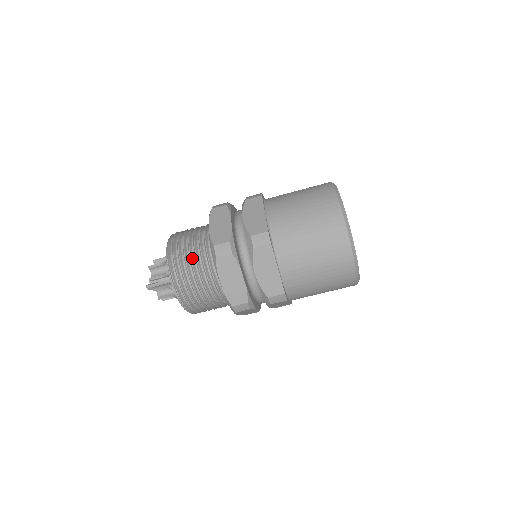
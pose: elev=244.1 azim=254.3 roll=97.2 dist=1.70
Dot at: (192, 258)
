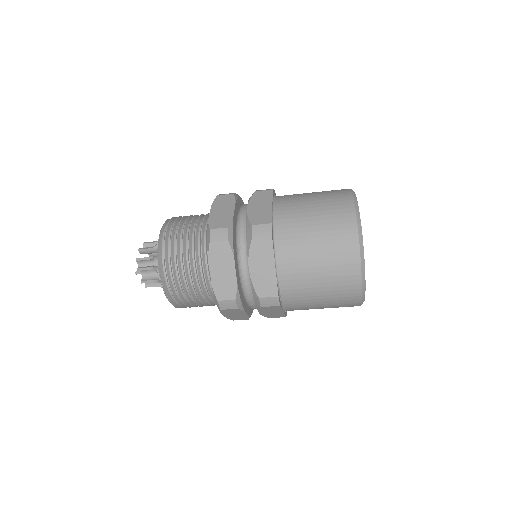
Dot at: (191, 290)
